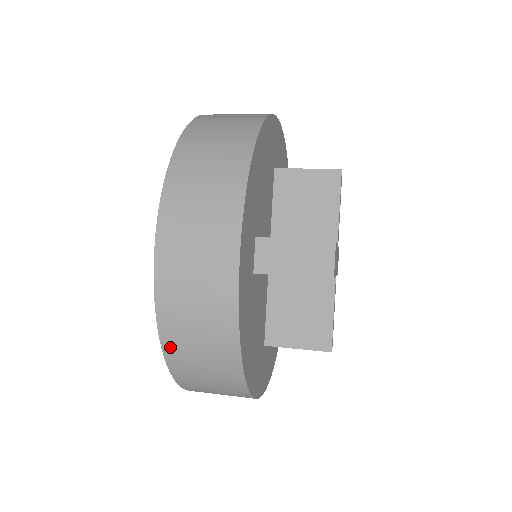
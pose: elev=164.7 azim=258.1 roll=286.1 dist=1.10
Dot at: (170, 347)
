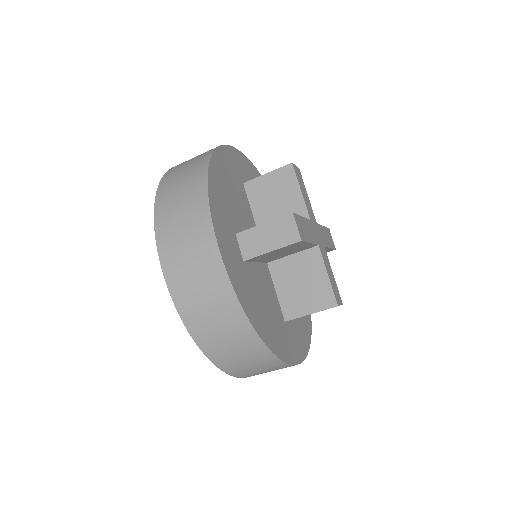
Dot at: (172, 170)
